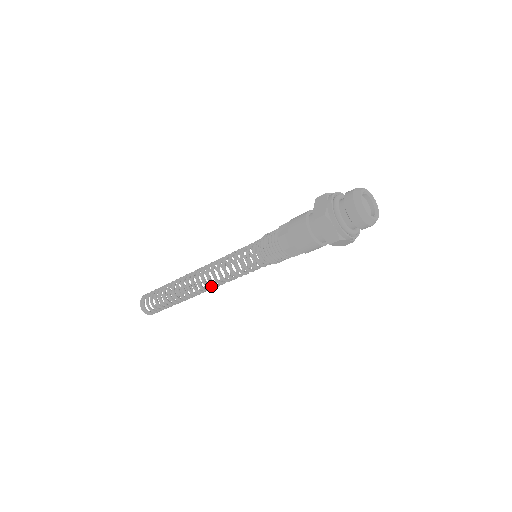
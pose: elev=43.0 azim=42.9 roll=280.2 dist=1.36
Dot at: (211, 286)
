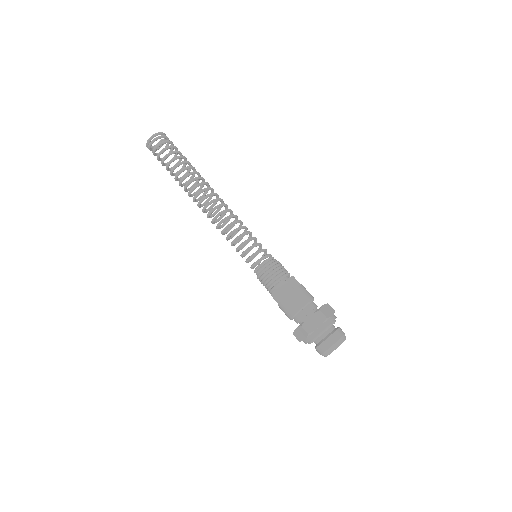
Dot at: (211, 217)
